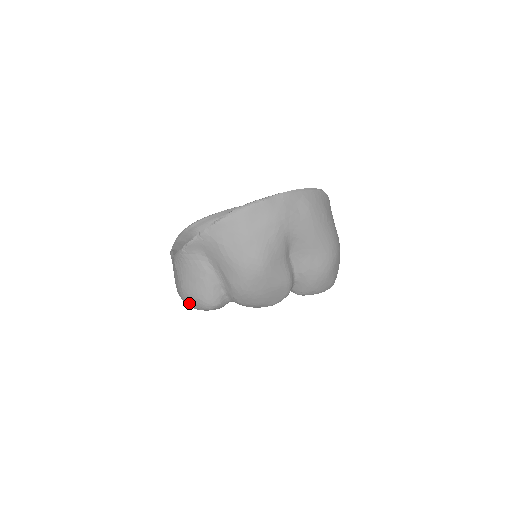
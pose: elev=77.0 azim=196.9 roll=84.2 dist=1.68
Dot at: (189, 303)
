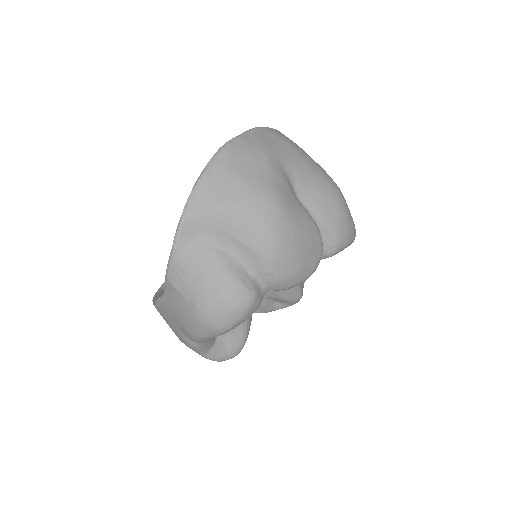
Dot at: (217, 322)
